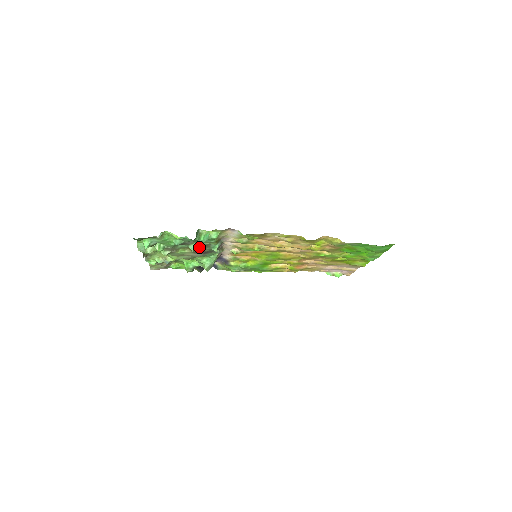
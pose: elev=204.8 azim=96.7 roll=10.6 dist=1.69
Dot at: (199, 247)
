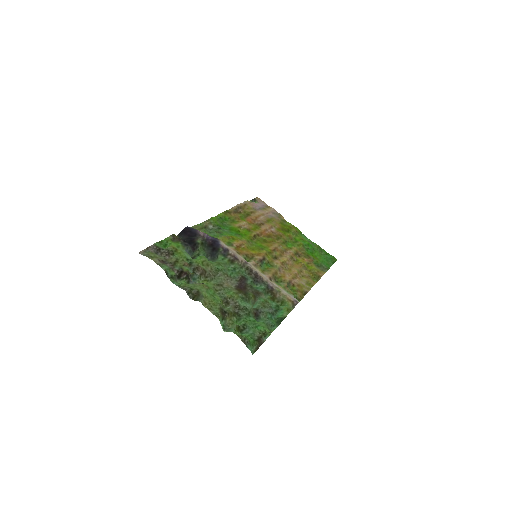
Dot at: (249, 292)
